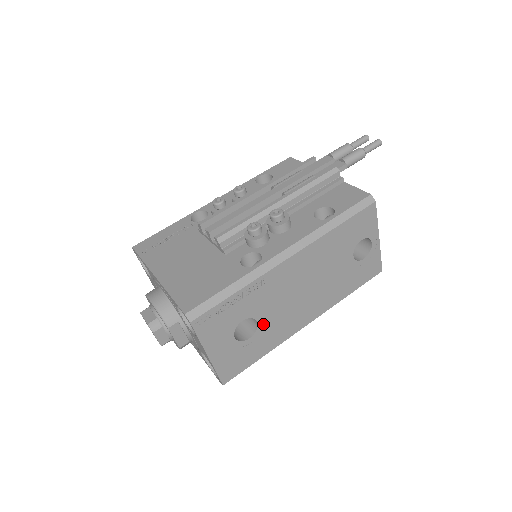
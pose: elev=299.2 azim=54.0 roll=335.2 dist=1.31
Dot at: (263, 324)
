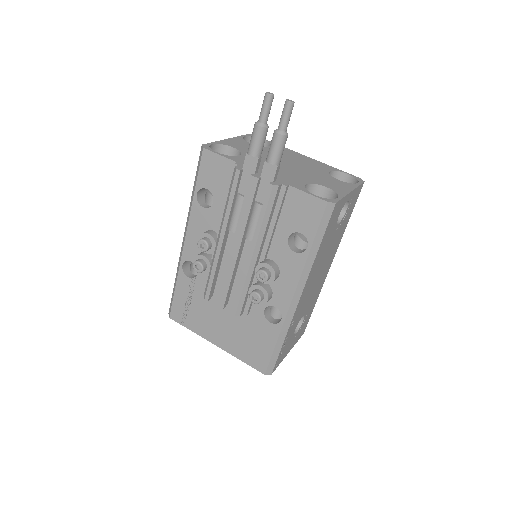
Dot at: (306, 311)
